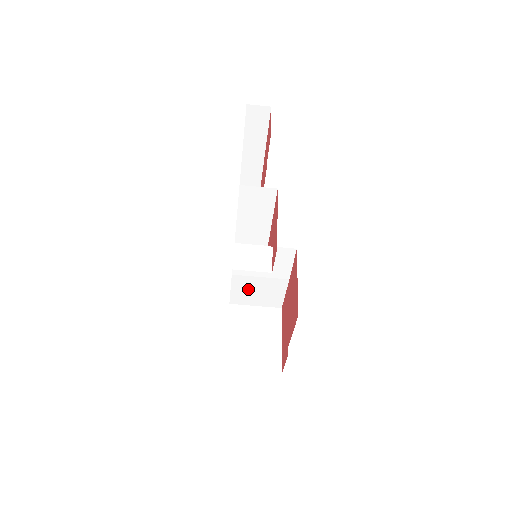
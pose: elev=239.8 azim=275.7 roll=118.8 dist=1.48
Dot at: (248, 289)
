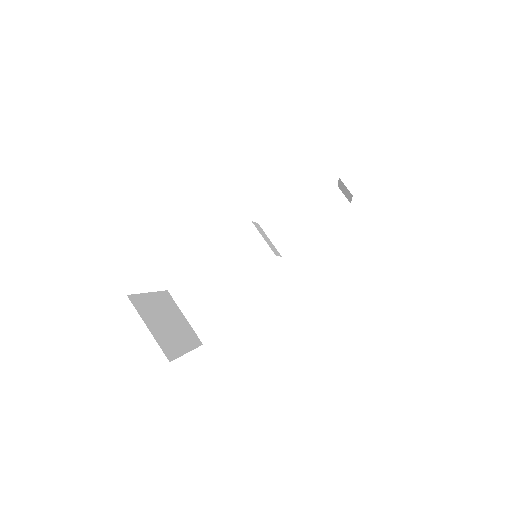
Dot at: (206, 287)
